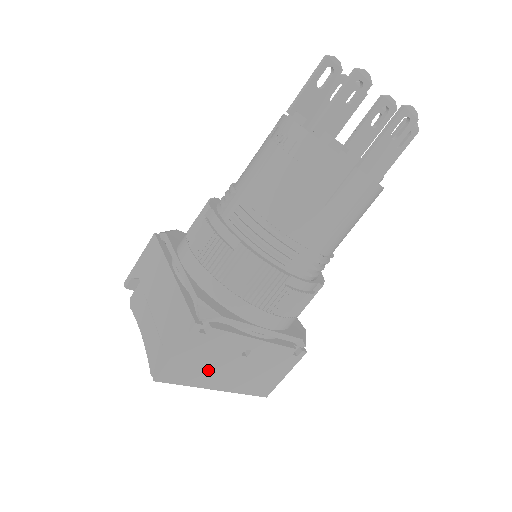
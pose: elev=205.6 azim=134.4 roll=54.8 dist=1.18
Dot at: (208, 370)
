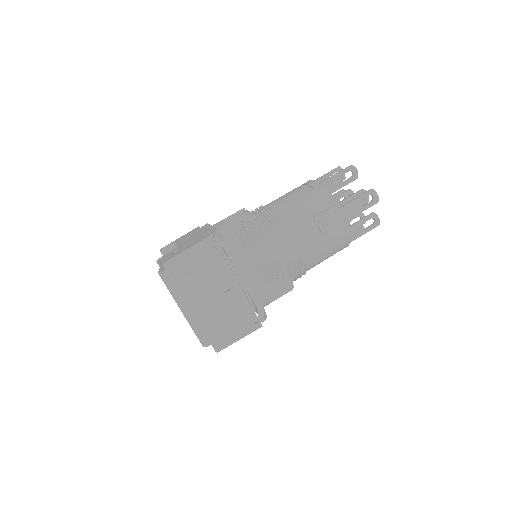
Dot at: (197, 284)
